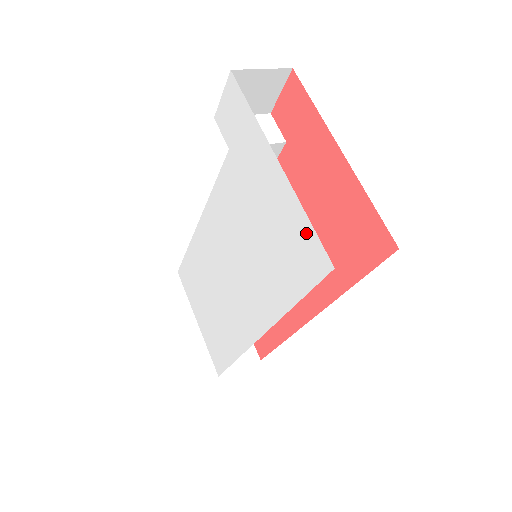
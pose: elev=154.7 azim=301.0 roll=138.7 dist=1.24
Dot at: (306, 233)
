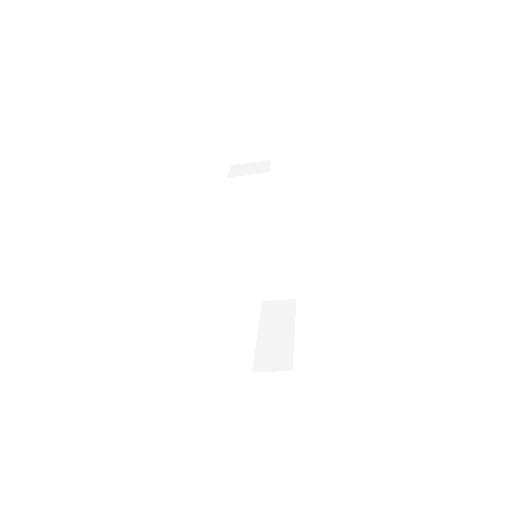
Dot at: occluded
